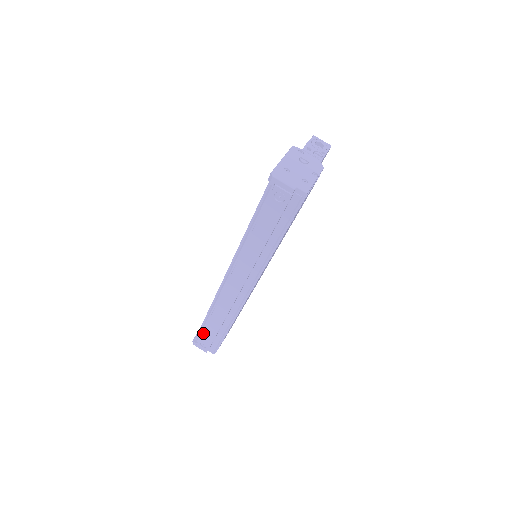
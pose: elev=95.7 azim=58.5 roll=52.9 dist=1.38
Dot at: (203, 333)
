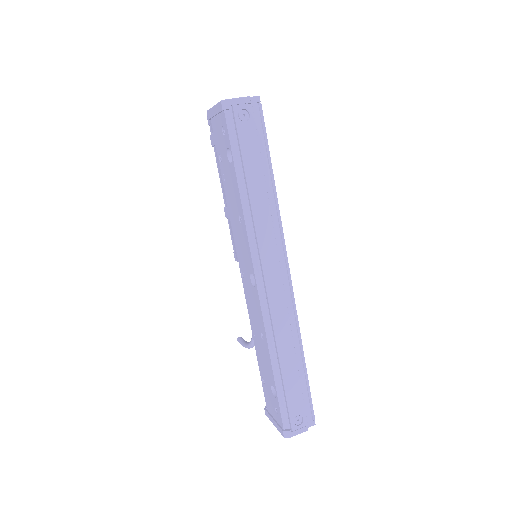
Dot at: (287, 399)
